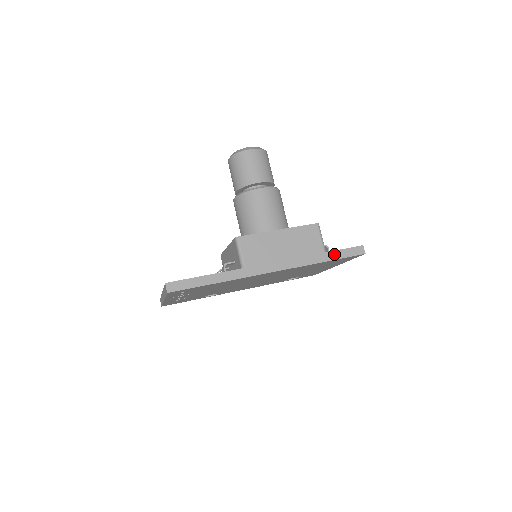
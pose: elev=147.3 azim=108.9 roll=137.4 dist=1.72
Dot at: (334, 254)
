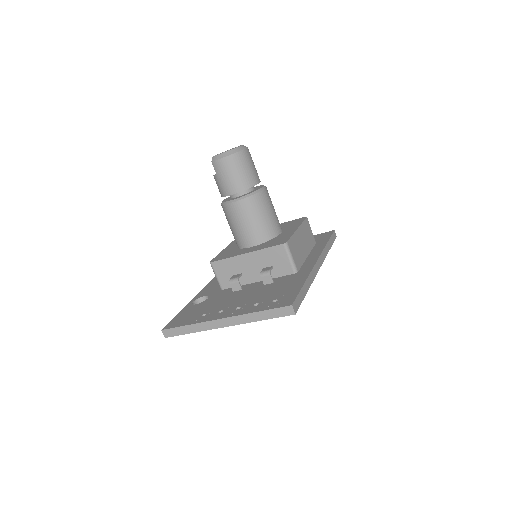
Dot at: (330, 242)
